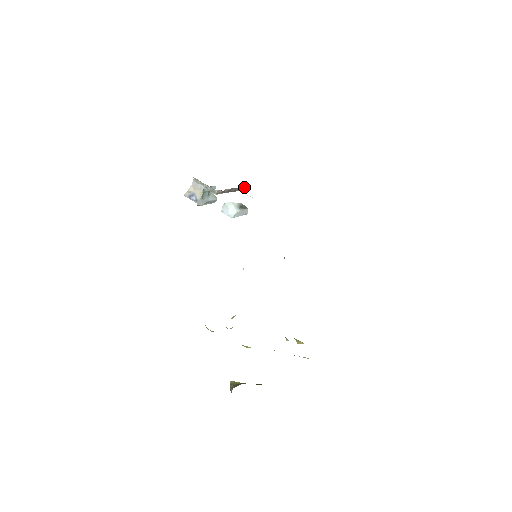
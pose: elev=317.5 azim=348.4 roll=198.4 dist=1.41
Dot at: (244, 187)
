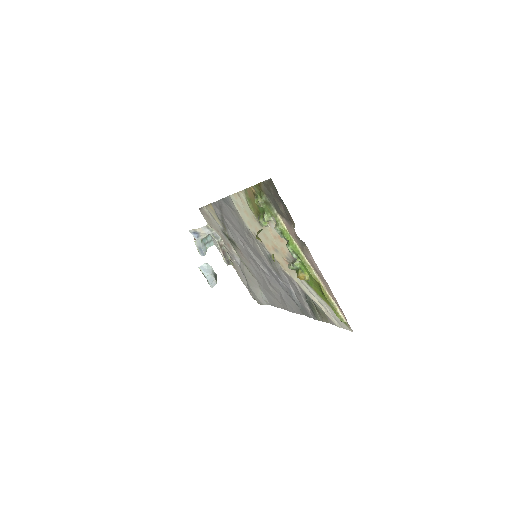
Dot at: (229, 263)
